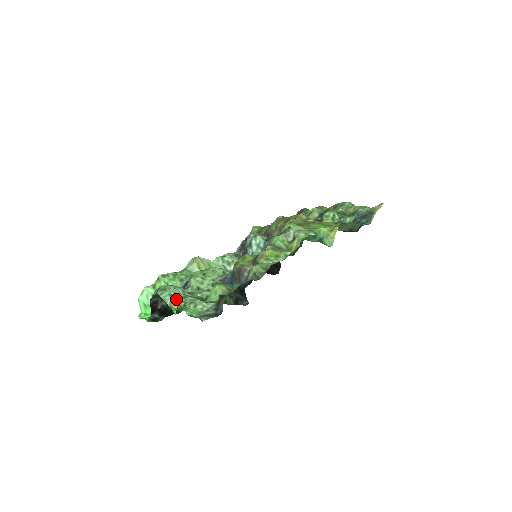
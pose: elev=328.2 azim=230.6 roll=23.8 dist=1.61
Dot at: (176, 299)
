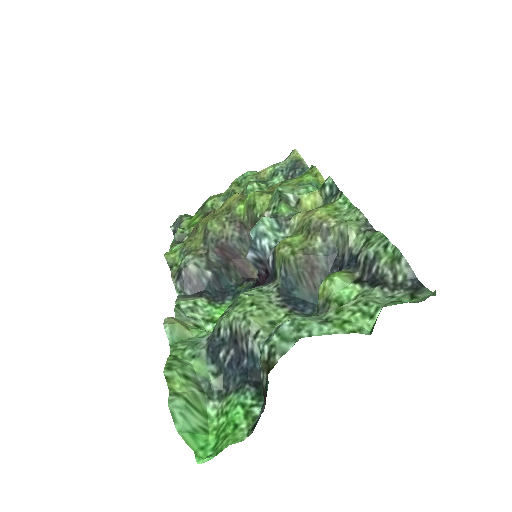
Dot at: (338, 320)
